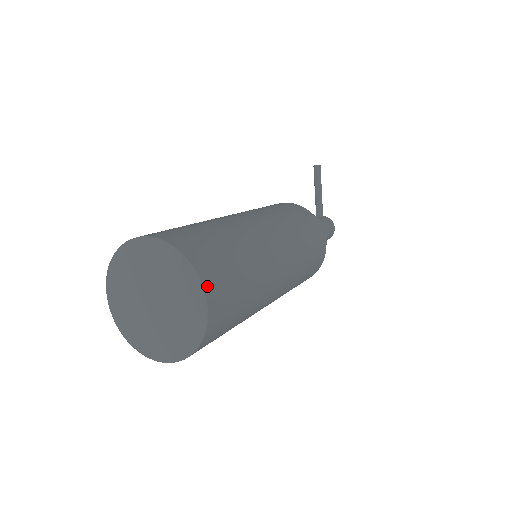
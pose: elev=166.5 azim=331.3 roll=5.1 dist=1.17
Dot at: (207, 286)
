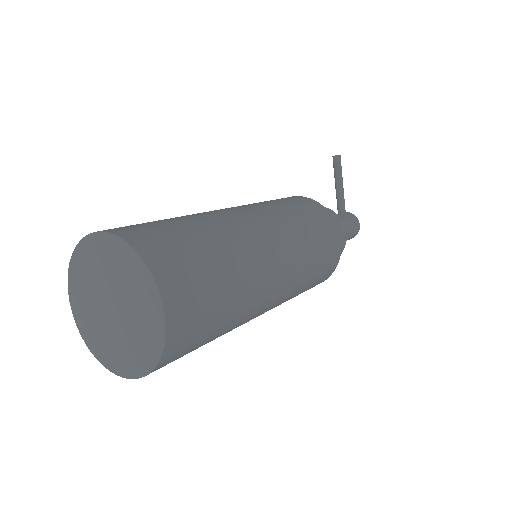
Dot at: (164, 288)
